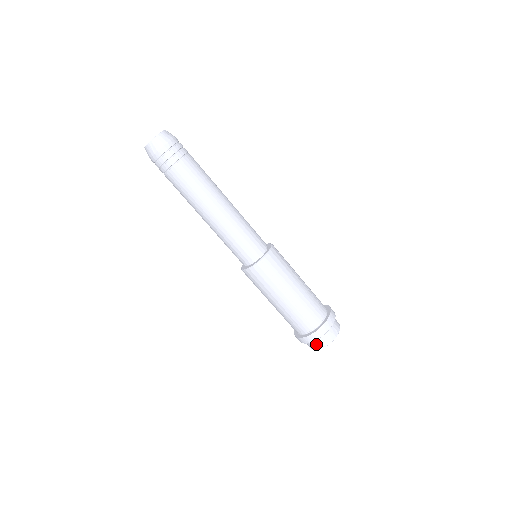
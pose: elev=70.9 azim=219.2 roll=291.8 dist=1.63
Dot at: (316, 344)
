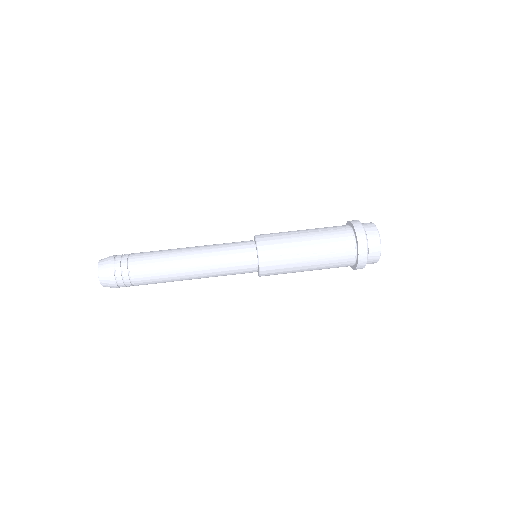
Dot at: (371, 233)
